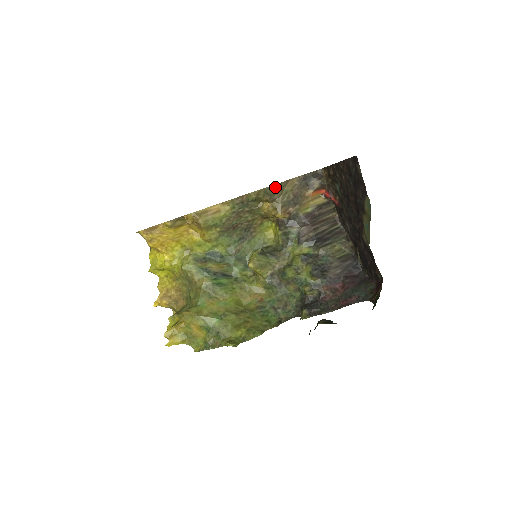
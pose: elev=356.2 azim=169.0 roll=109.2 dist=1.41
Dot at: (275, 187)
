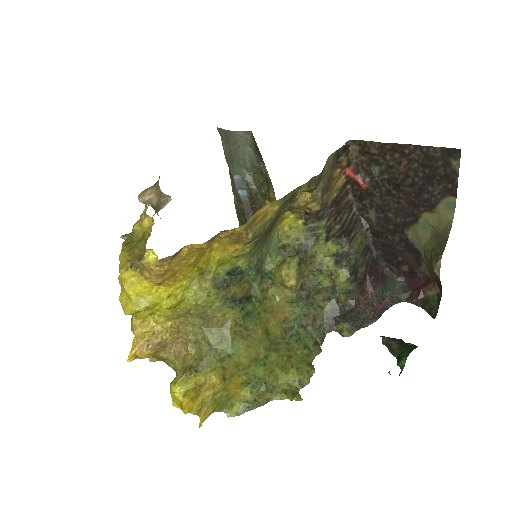
Dot at: (322, 172)
